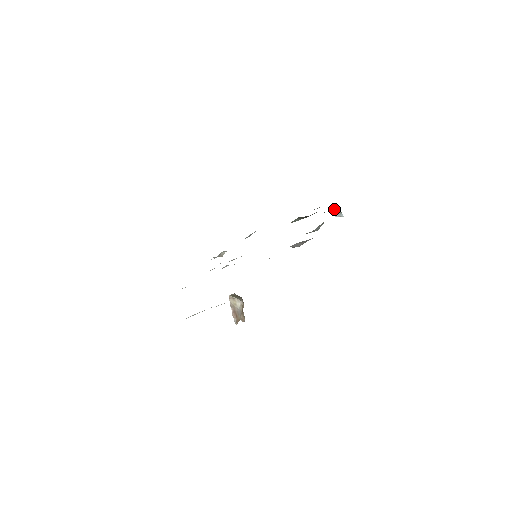
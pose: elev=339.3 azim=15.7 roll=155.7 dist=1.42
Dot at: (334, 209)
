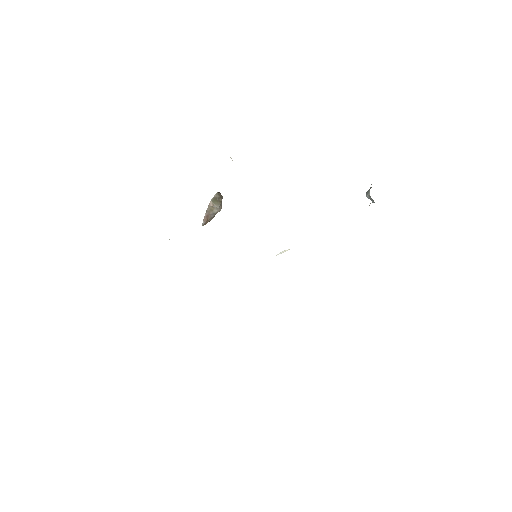
Dot at: occluded
